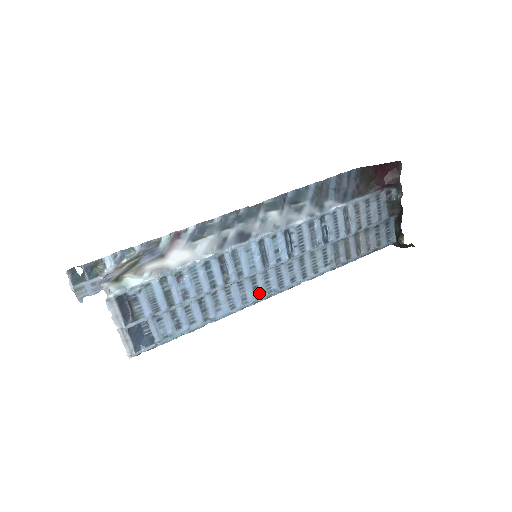
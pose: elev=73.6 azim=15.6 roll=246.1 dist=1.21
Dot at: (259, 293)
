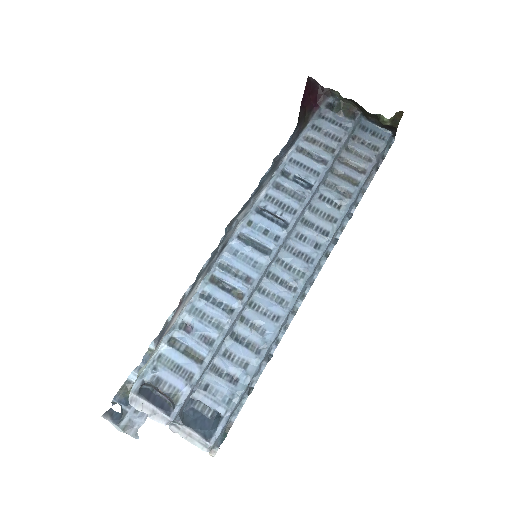
Dot at: (292, 285)
